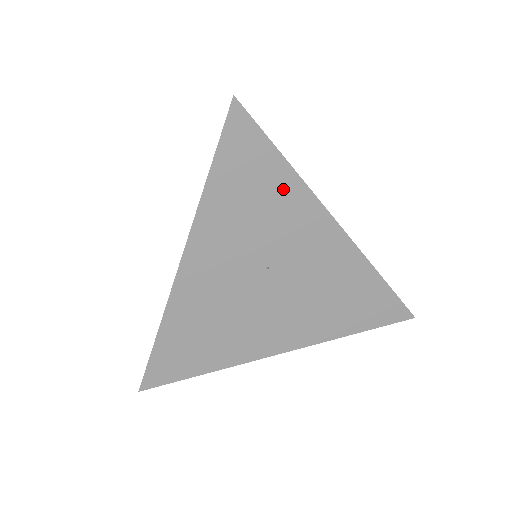
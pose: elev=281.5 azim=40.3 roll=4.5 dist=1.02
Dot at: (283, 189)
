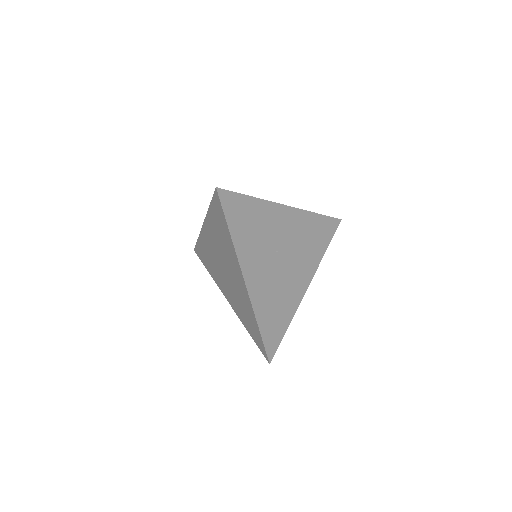
Dot at: (259, 210)
